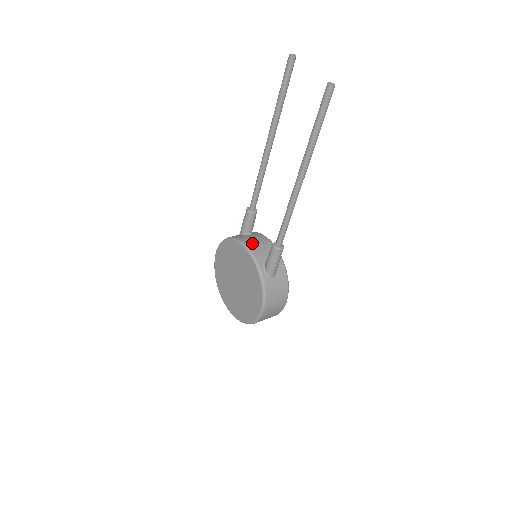
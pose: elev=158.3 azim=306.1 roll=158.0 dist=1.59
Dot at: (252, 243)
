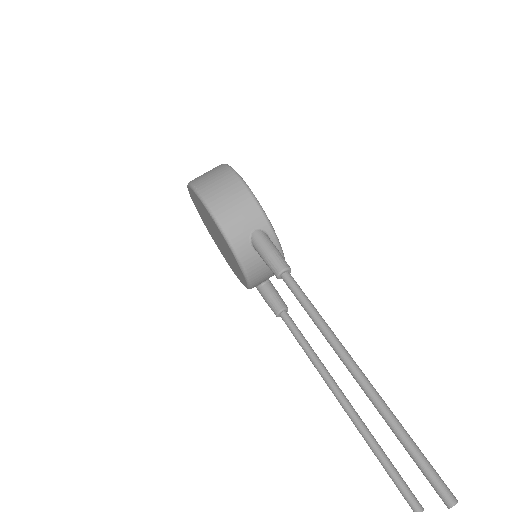
Dot at: (259, 274)
